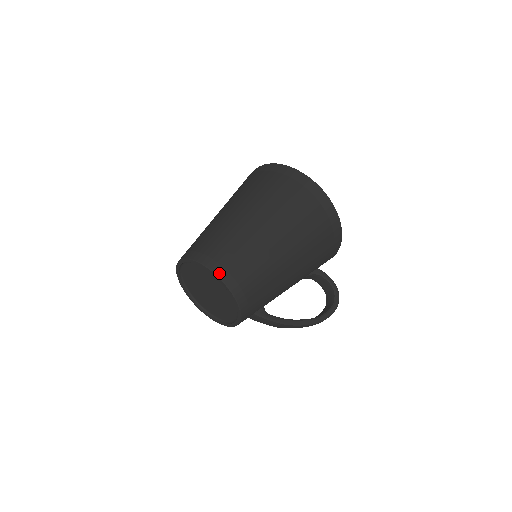
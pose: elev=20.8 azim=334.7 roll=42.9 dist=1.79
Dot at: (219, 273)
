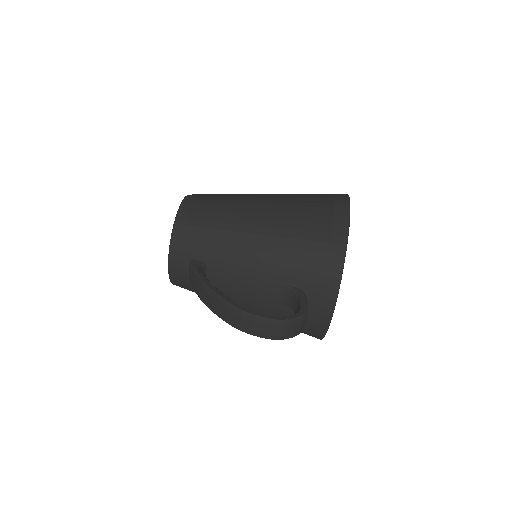
Dot at: (190, 195)
